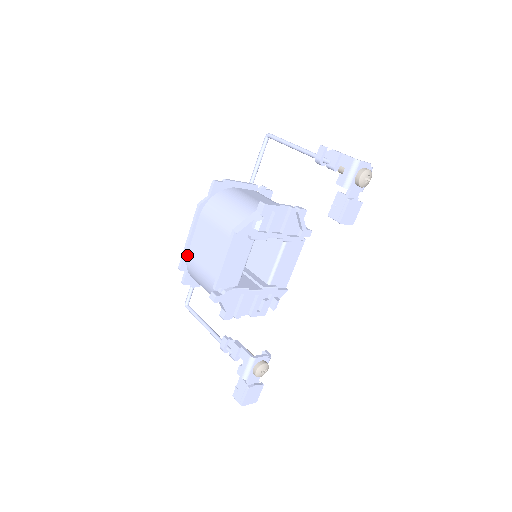
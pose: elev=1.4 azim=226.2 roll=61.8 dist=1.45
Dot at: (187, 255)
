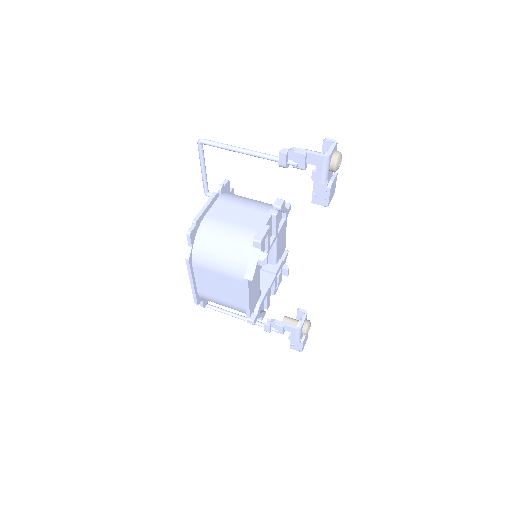
Dot at: (197, 293)
